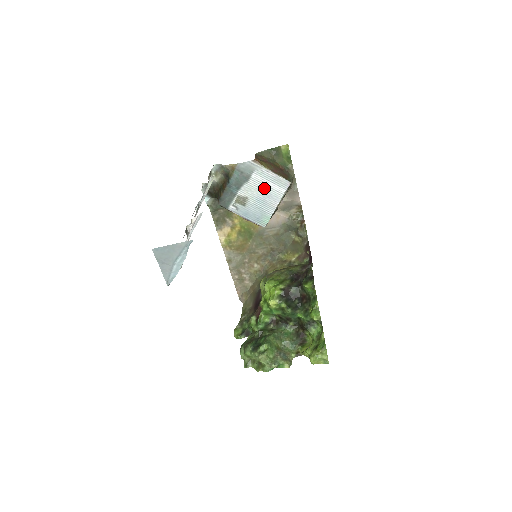
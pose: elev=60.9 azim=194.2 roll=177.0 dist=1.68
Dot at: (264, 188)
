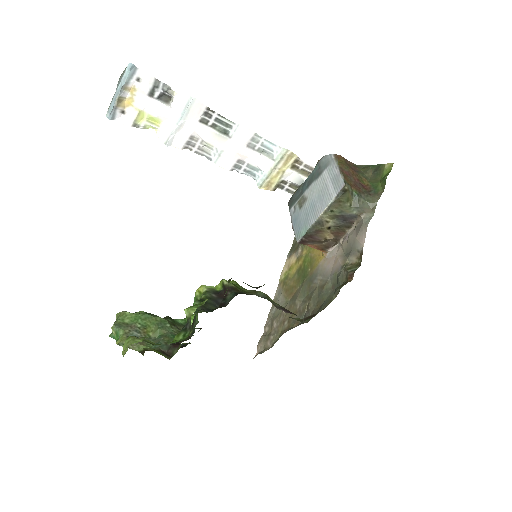
Dot at: (323, 189)
